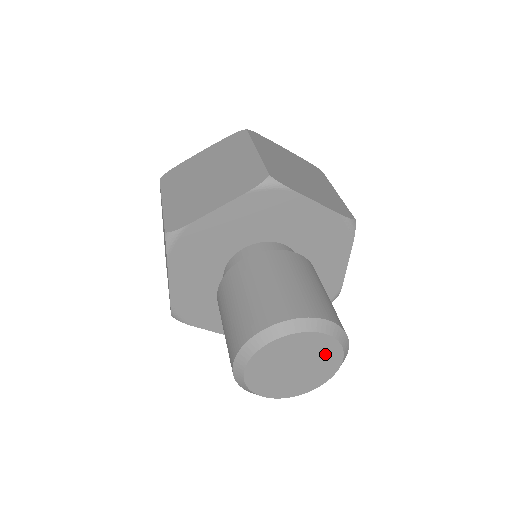
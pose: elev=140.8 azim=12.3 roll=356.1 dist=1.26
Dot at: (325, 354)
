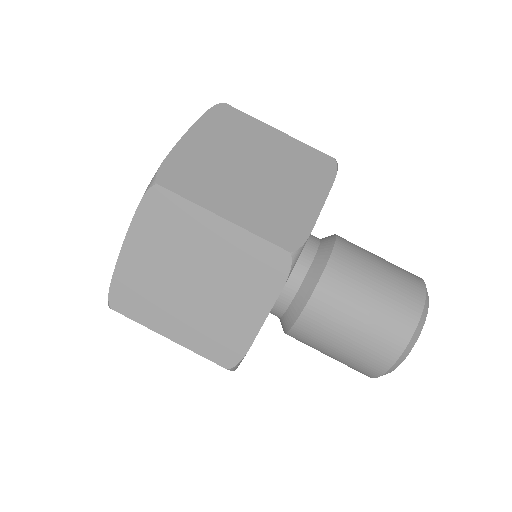
Dot at: occluded
